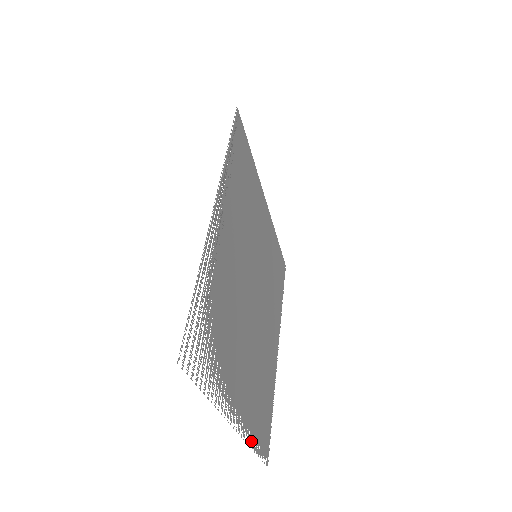
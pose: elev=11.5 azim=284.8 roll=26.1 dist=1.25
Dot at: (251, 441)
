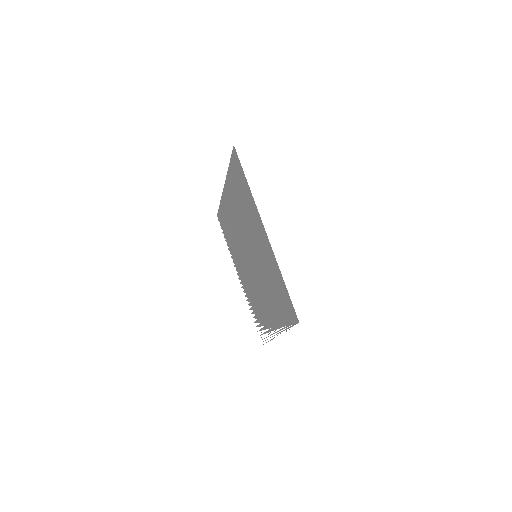
Dot at: occluded
